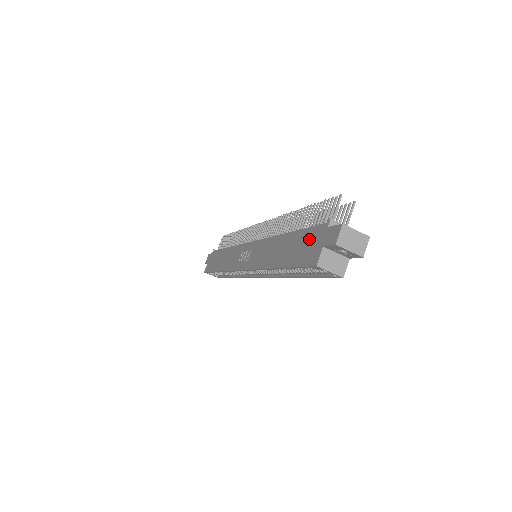
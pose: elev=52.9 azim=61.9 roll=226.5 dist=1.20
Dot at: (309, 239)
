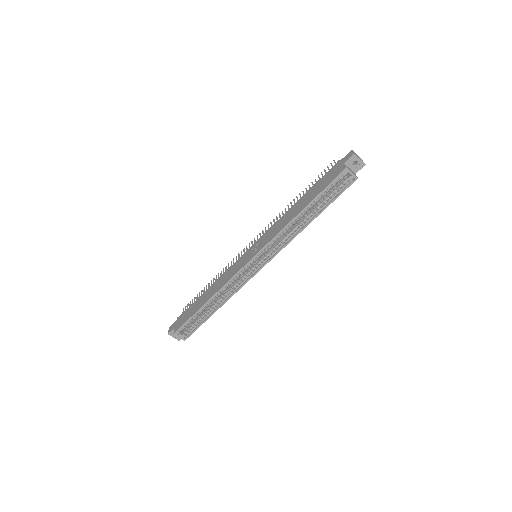
Dot at: (327, 176)
